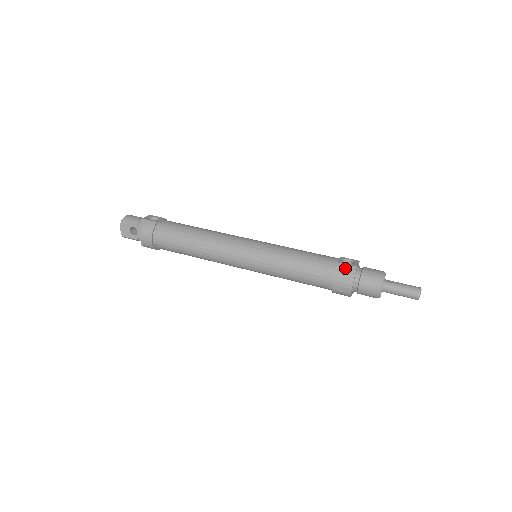
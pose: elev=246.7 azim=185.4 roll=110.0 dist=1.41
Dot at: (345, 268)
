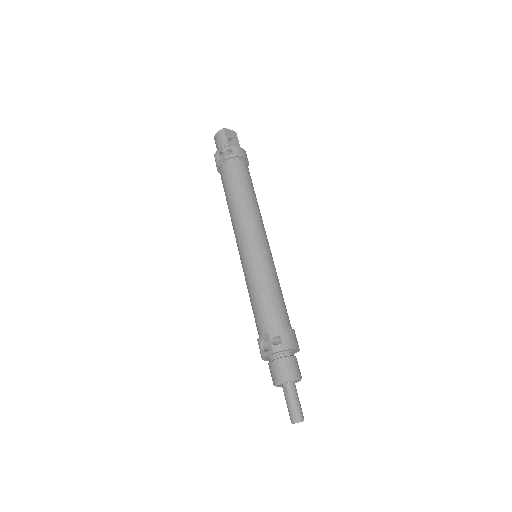
Dot at: (259, 348)
